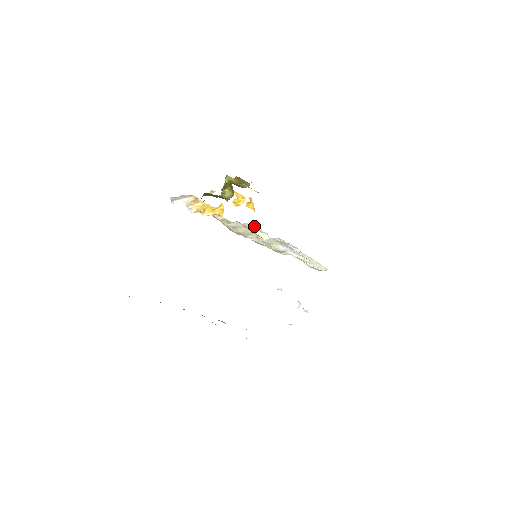
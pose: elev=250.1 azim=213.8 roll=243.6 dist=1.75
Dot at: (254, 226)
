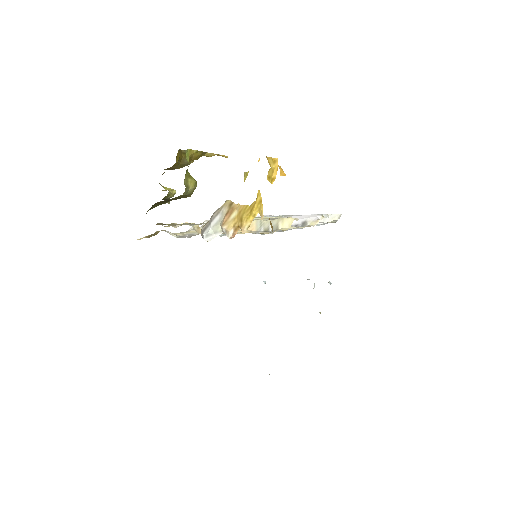
Dot at: occluded
